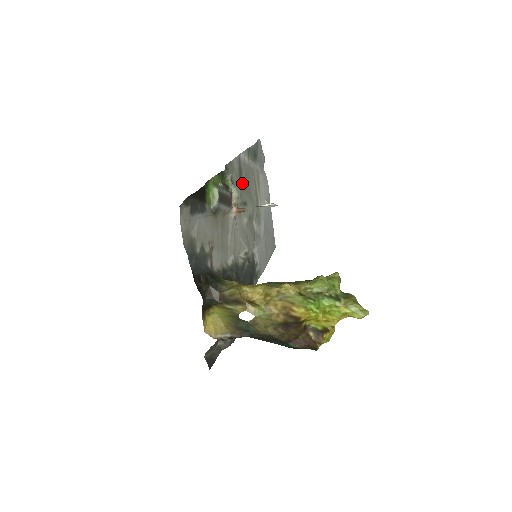
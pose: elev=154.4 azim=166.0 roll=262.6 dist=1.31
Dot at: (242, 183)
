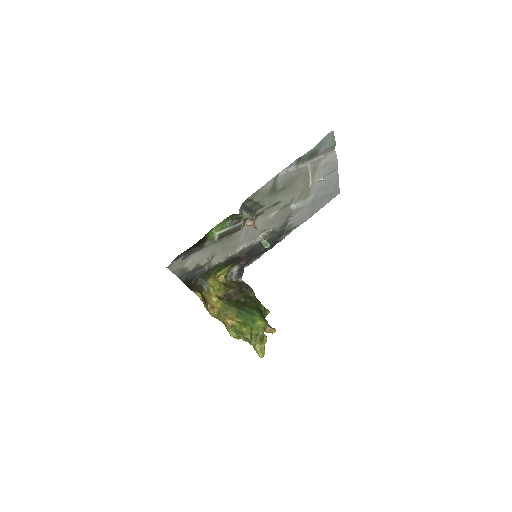
Dot at: (276, 192)
